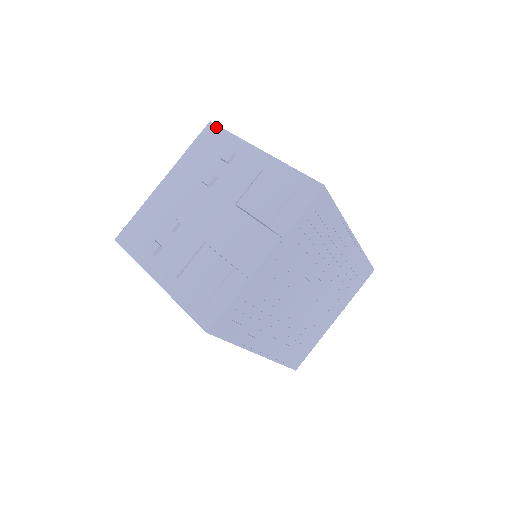
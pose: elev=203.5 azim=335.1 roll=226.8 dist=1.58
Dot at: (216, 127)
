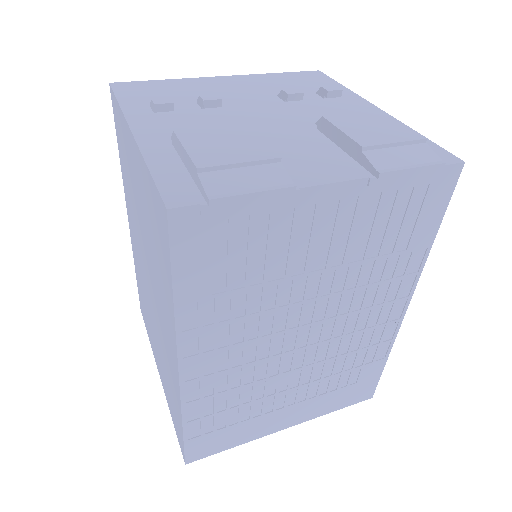
Dot at: (325, 75)
